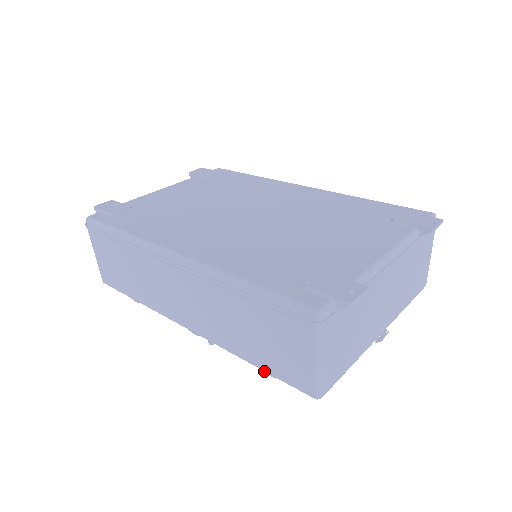
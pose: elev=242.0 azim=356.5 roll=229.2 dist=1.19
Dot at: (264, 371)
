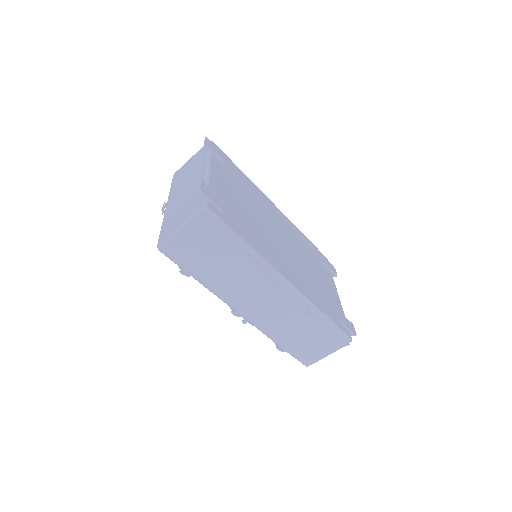
Dot at: (282, 348)
